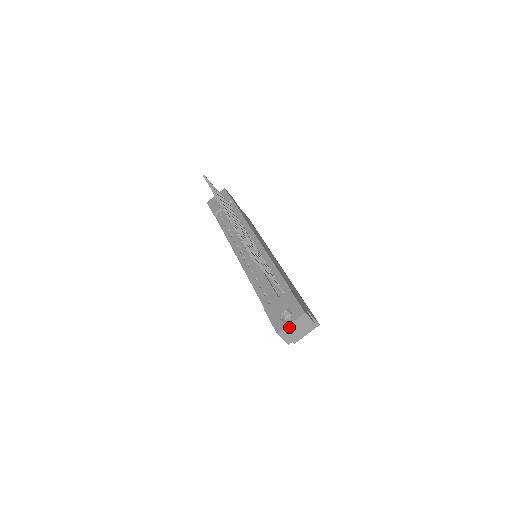
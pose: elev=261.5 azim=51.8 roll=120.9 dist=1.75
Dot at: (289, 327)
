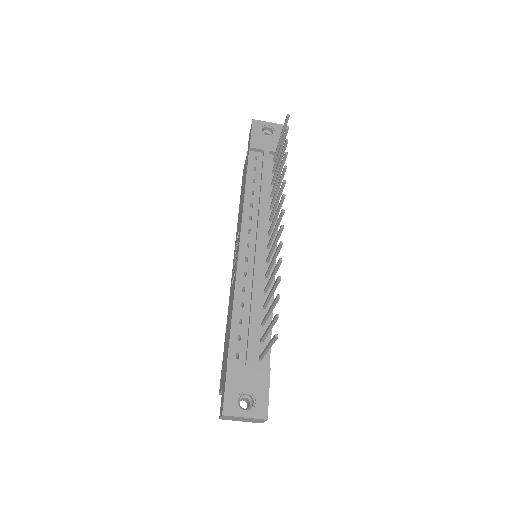
Dot at: (239, 417)
